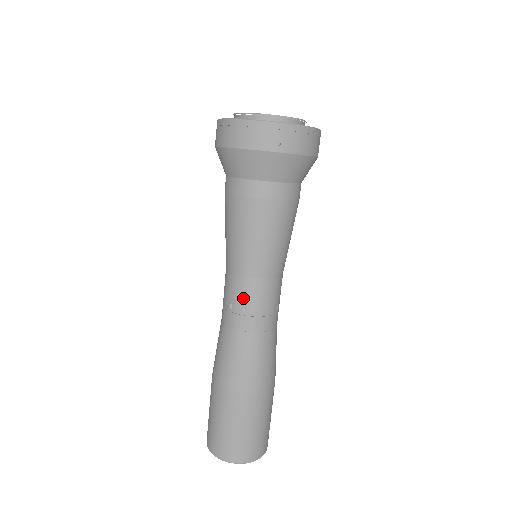
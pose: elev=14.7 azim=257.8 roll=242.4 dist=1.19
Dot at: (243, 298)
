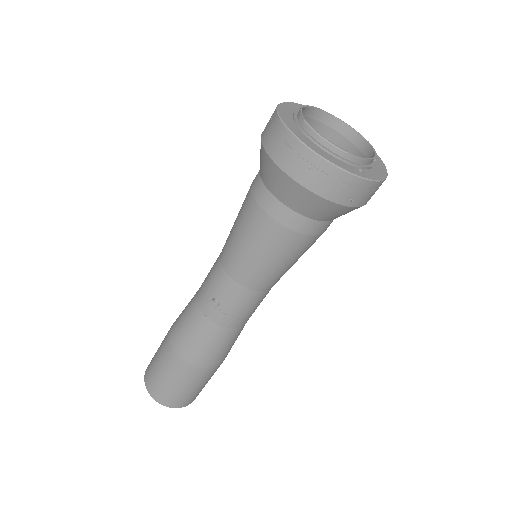
Dot at: (236, 303)
